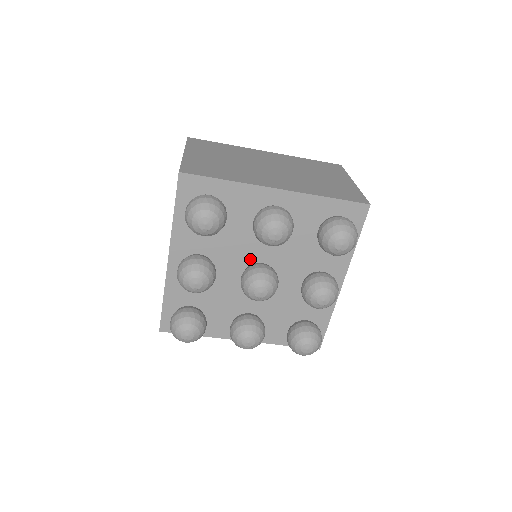
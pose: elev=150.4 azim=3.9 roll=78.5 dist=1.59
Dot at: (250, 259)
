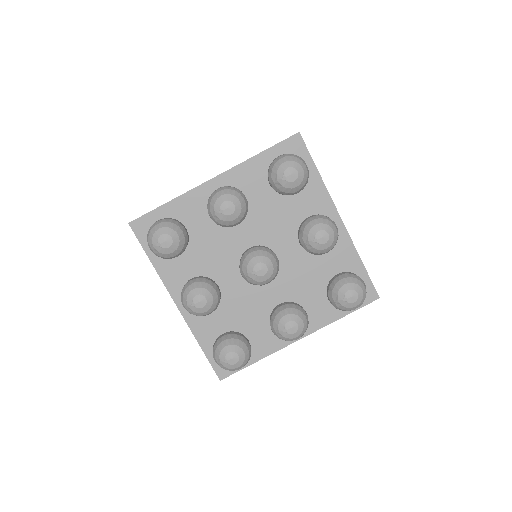
Dot at: (265, 245)
